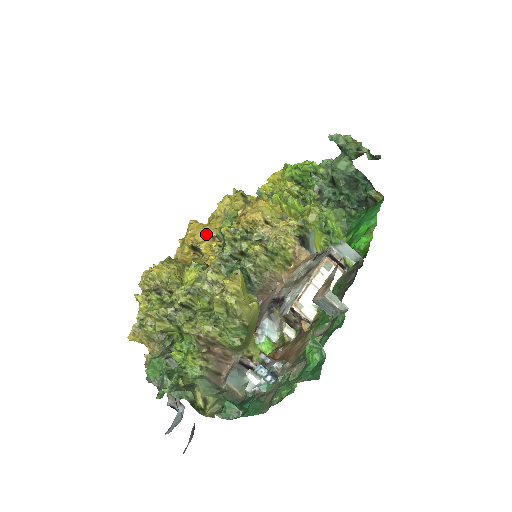
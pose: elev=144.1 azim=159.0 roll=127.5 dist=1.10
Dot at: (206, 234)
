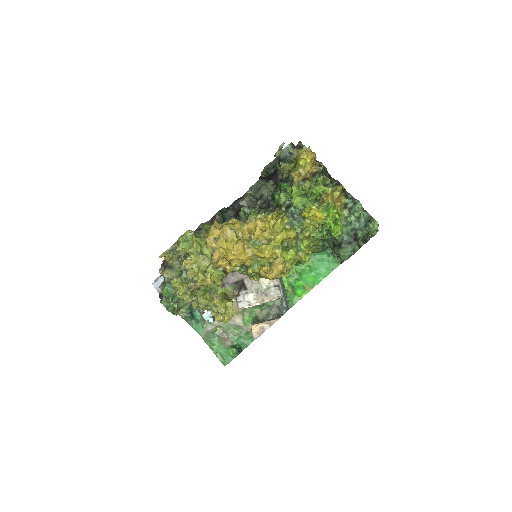
Dot at: (240, 261)
